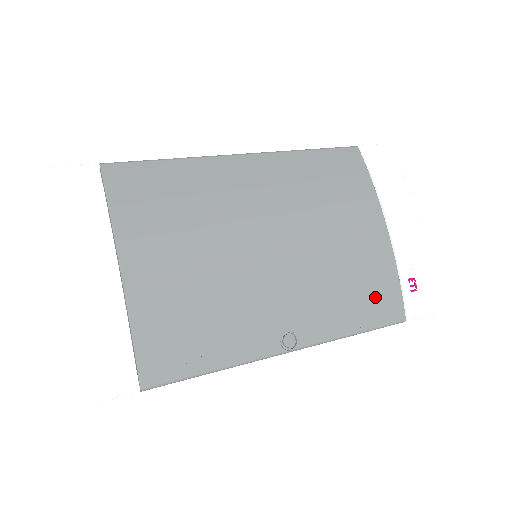
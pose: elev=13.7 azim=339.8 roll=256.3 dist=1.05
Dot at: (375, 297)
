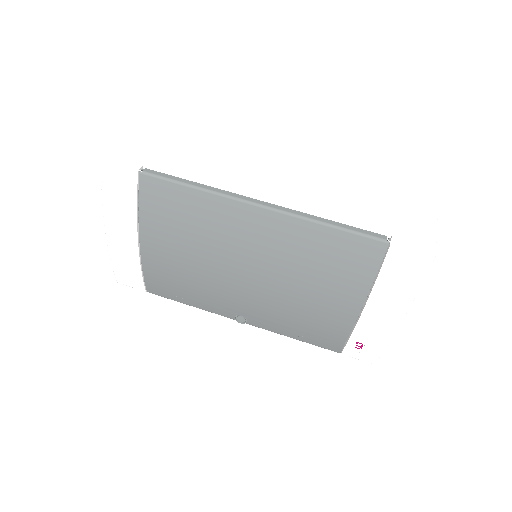
Dot at: (319, 335)
